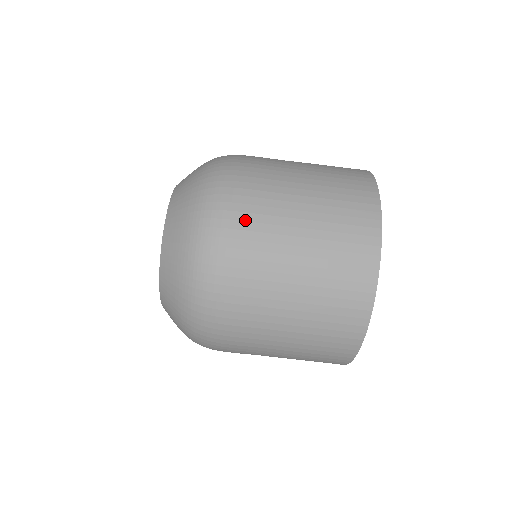
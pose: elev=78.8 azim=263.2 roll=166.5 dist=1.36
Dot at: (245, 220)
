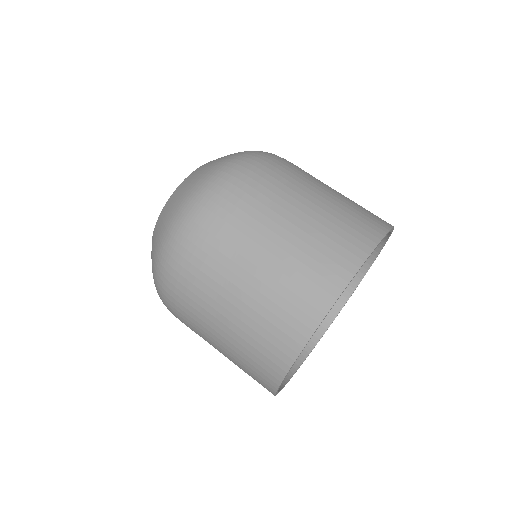
Dot at: occluded
